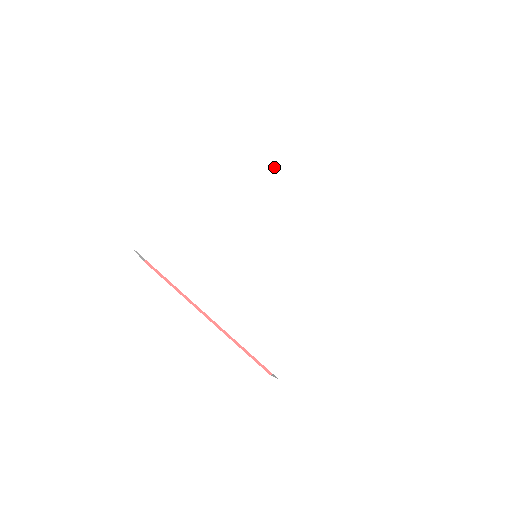
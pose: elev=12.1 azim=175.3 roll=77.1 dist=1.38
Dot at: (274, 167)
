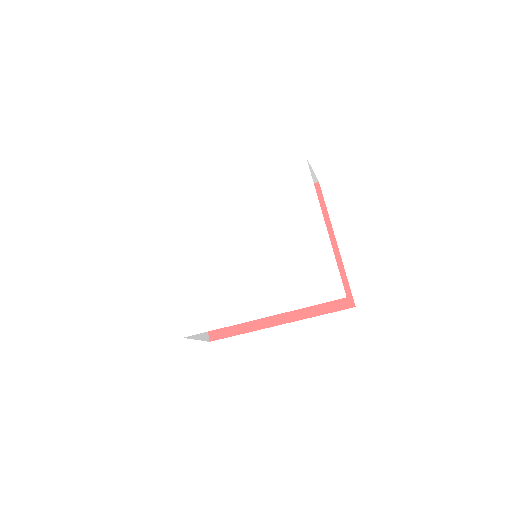
Dot at: (201, 201)
